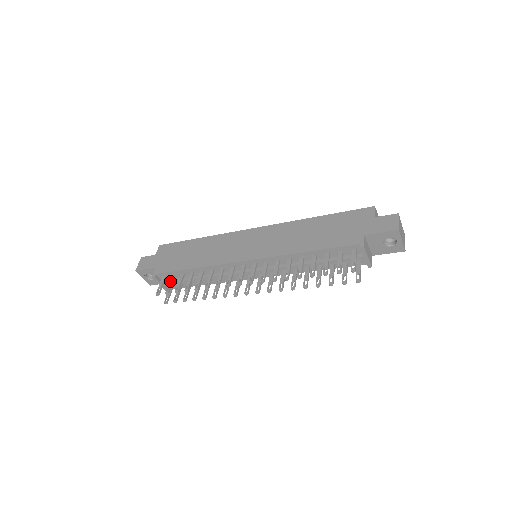
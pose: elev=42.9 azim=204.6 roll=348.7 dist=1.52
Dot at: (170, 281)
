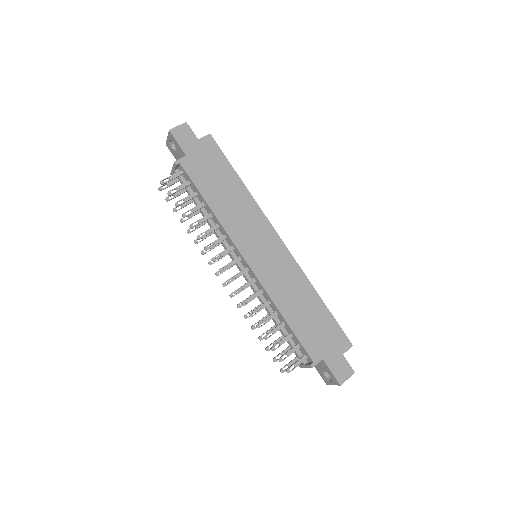
Dot at: (183, 185)
